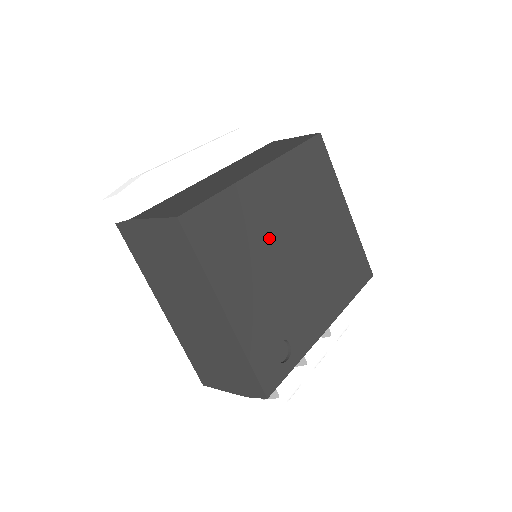
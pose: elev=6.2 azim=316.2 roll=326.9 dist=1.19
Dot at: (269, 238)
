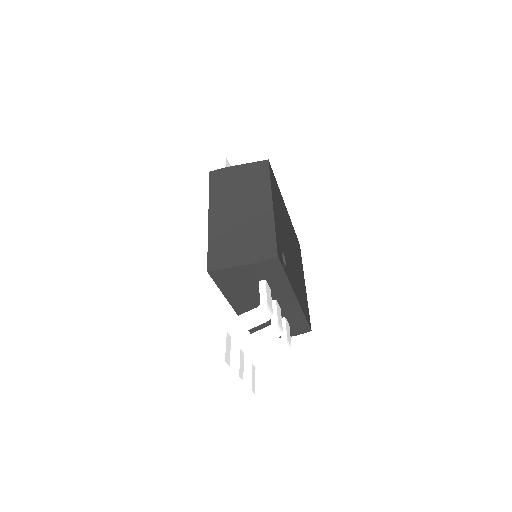
Dot at: (285, 224)
